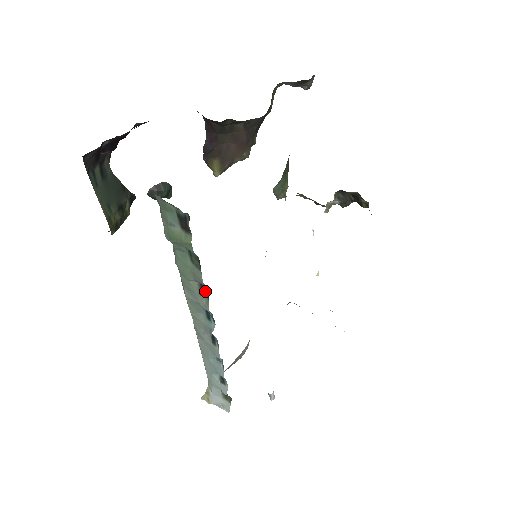
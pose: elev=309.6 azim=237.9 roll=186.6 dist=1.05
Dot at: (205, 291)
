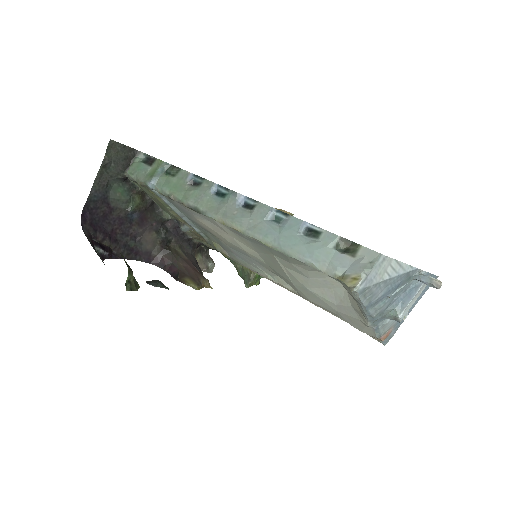
Dot at: (198, 180)
